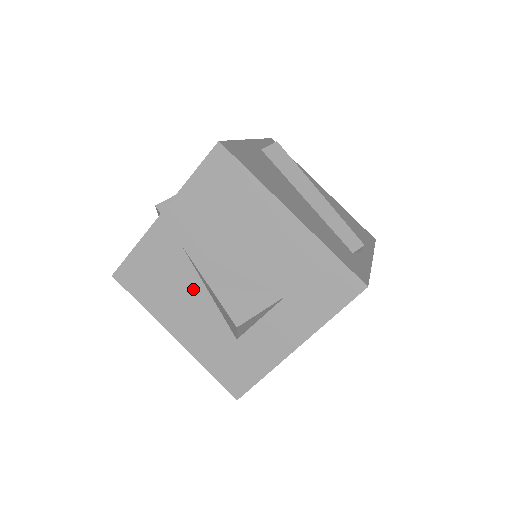
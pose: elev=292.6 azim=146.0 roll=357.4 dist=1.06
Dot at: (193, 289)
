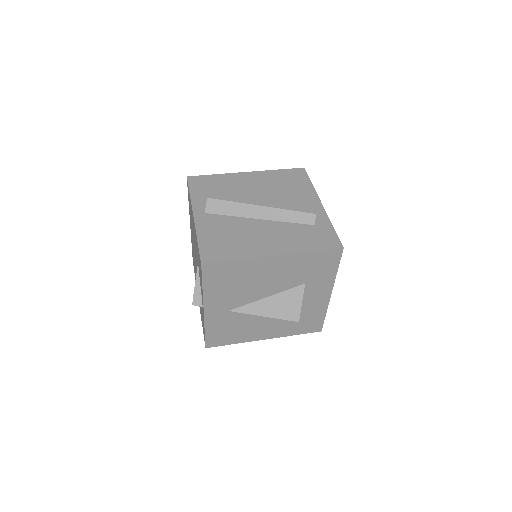
Dot at: (254, 319)
